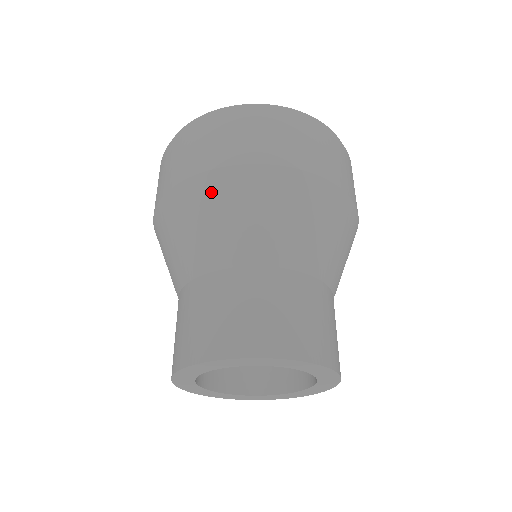
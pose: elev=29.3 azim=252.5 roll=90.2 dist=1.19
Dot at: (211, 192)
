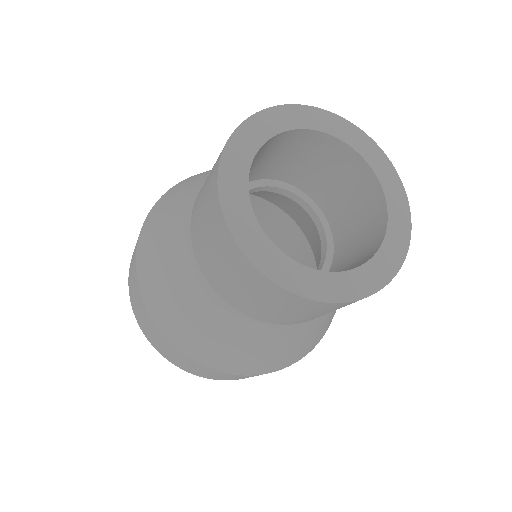
Dot at: occluded
